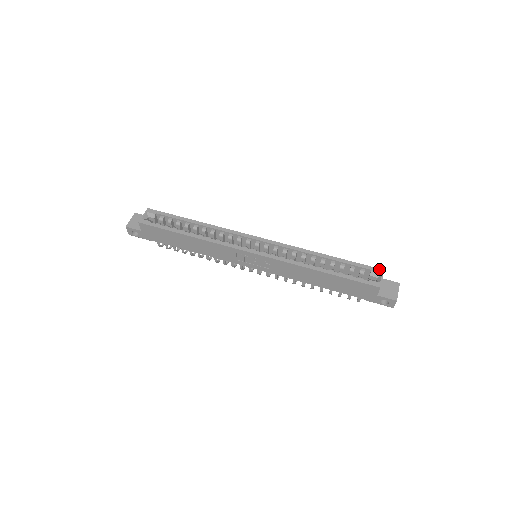
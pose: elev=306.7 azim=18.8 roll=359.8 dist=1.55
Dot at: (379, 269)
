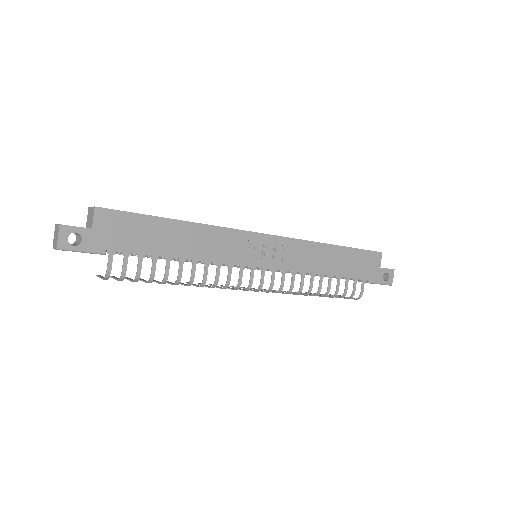
Dot at: occluded
